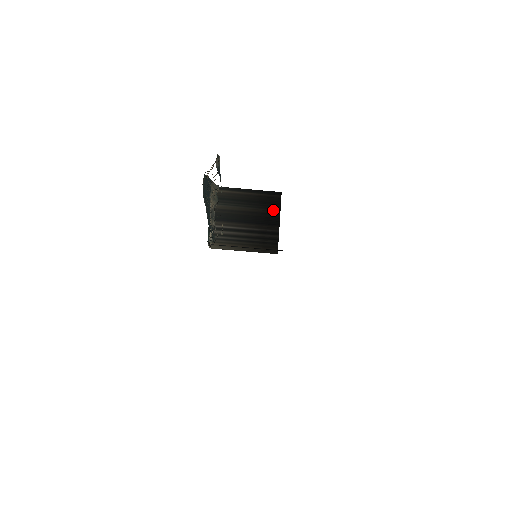
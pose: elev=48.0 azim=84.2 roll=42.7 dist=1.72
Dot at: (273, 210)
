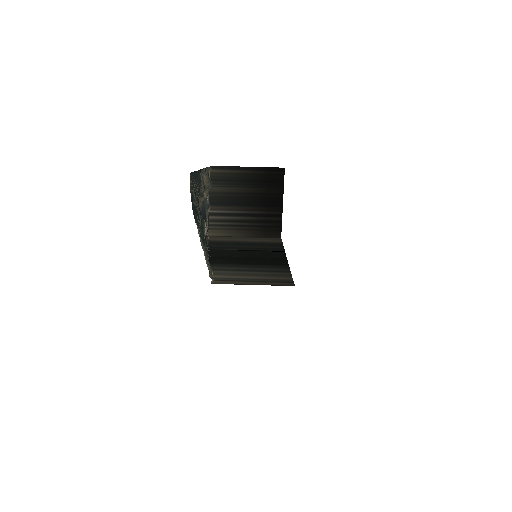
Dot at: (275, 189)
